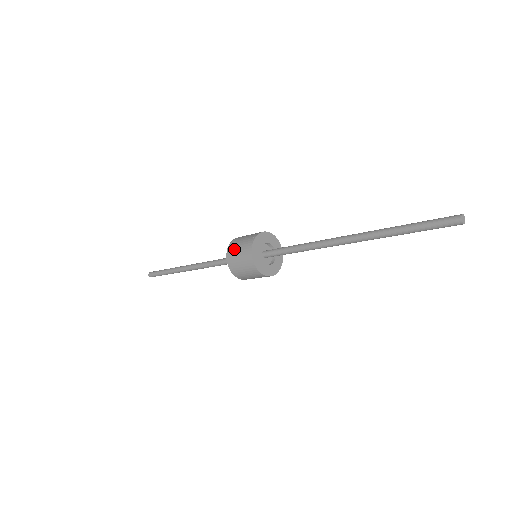
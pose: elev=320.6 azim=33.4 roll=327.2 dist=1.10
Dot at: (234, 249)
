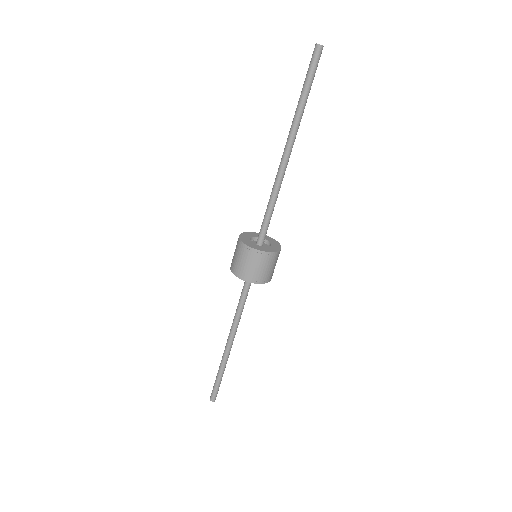
Dot at: occluded
